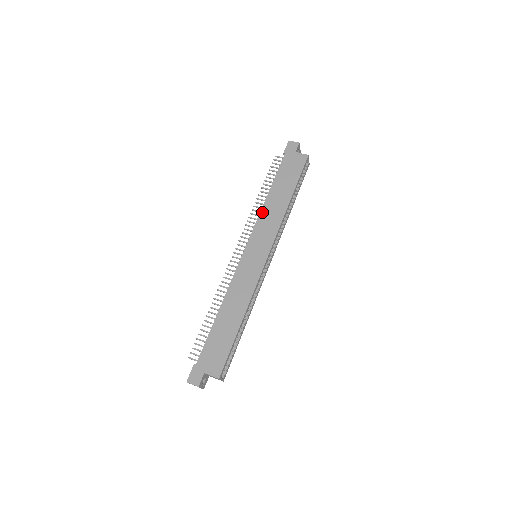
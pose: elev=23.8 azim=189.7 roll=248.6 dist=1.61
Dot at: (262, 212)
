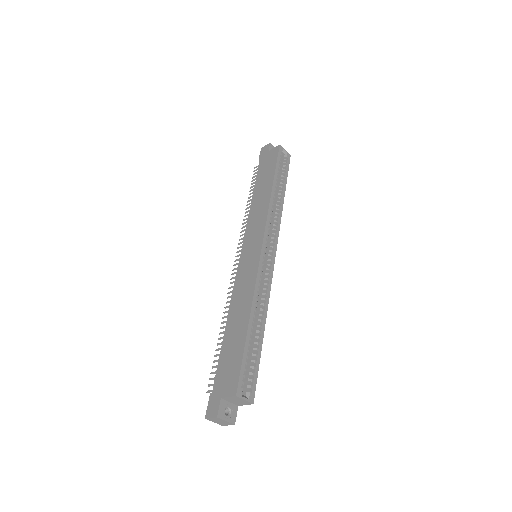
Dot at: (250, 214)
